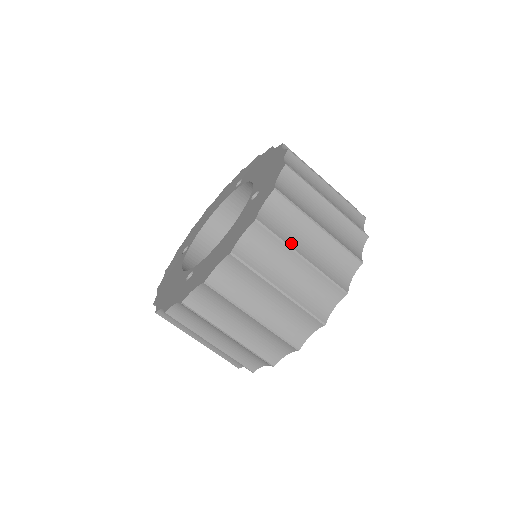
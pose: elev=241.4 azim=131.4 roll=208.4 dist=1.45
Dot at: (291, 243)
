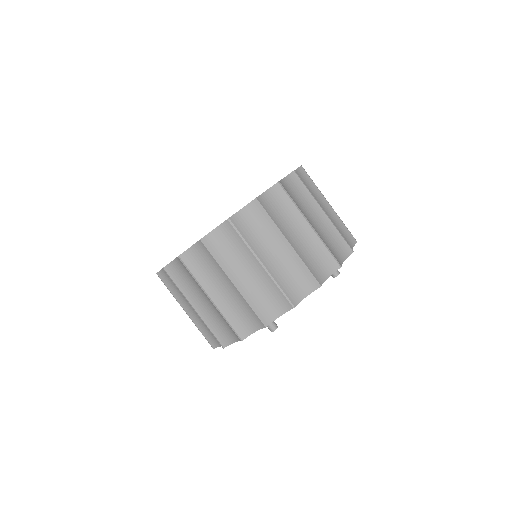
Dot at: (302, 211)
